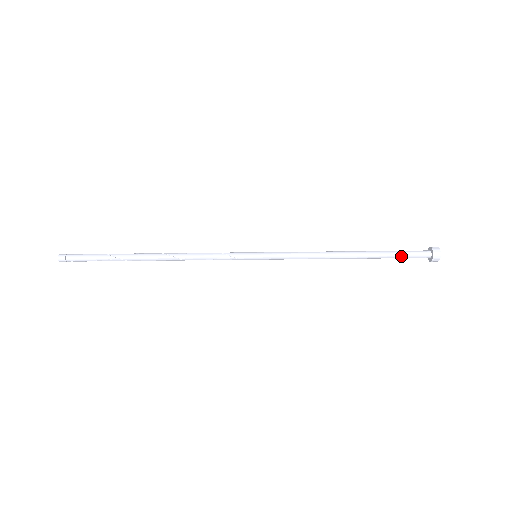
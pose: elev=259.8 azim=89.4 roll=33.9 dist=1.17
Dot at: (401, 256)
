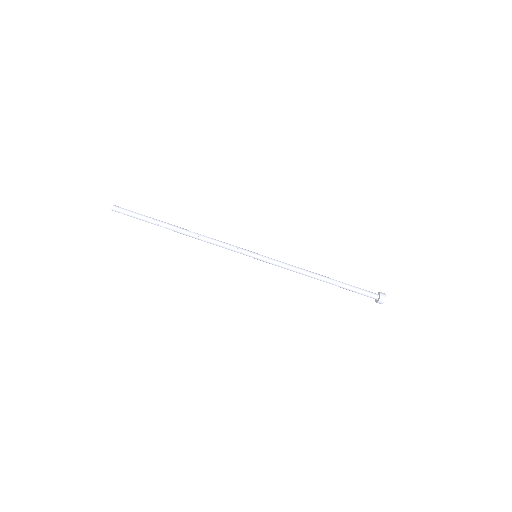
Dot at: (358, 291)
